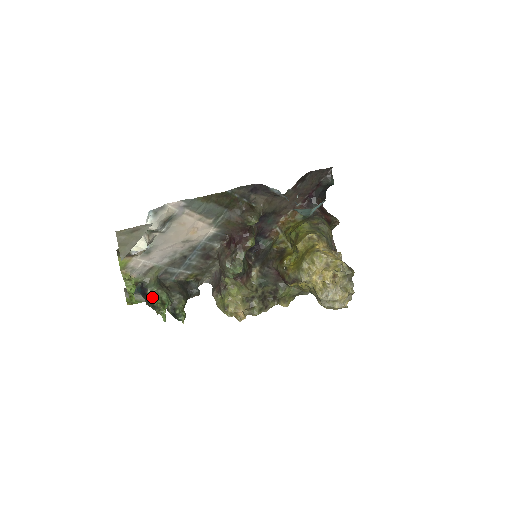
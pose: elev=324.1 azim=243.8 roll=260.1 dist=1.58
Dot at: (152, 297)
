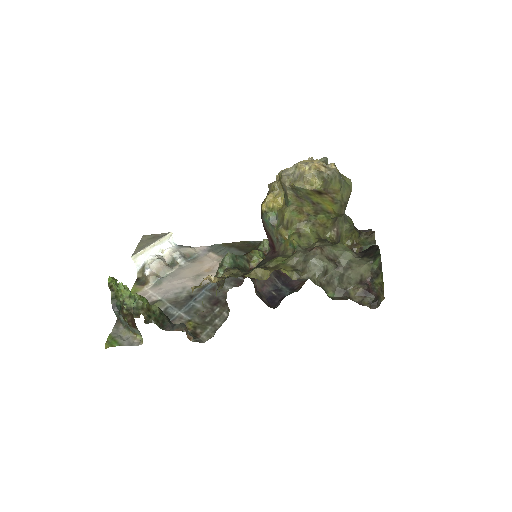
Dot at: occluded
